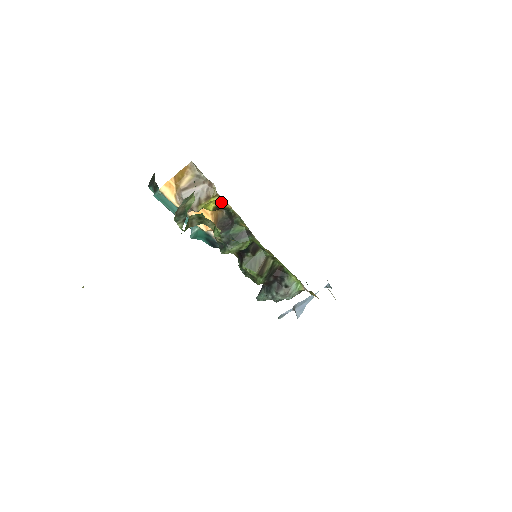
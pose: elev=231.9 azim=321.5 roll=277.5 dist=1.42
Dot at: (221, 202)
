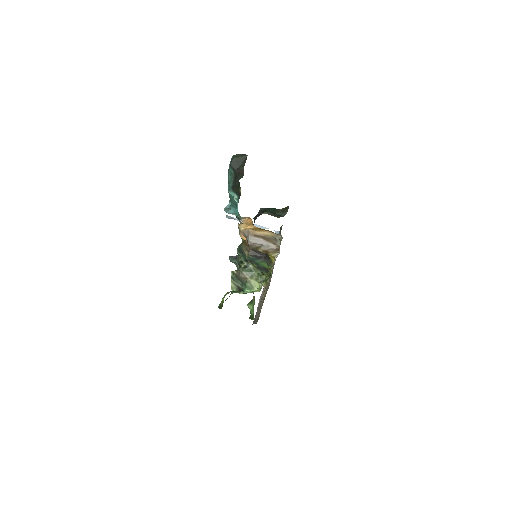
Dot at: (272, 257)
